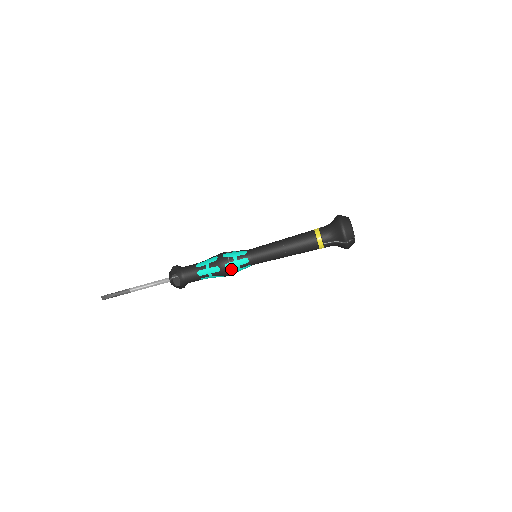
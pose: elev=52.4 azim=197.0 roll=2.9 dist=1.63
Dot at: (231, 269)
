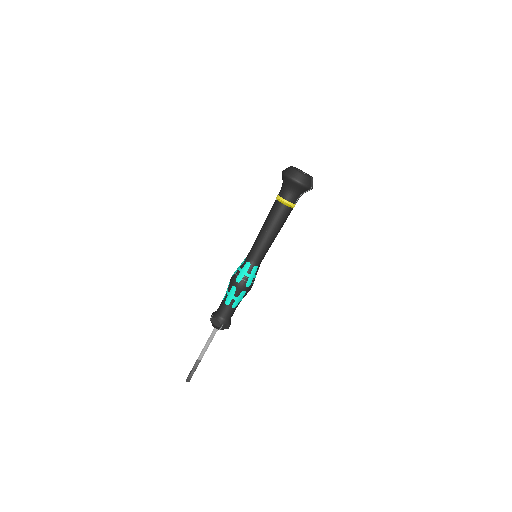
Dot at: (252, 283)
